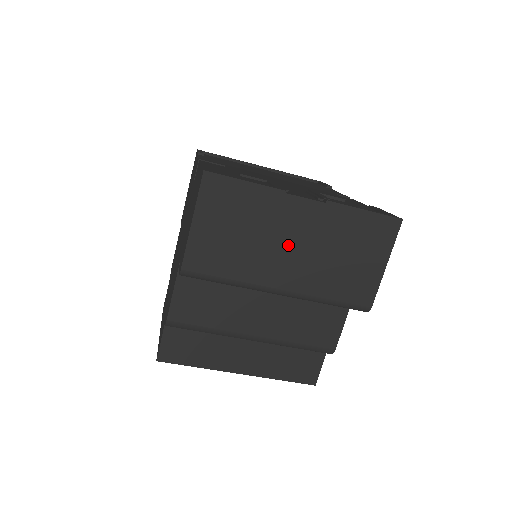
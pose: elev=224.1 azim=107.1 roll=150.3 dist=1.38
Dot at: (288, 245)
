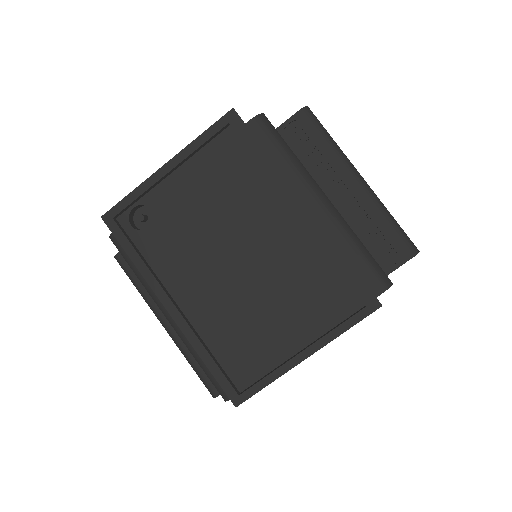
Dot at: occluded
